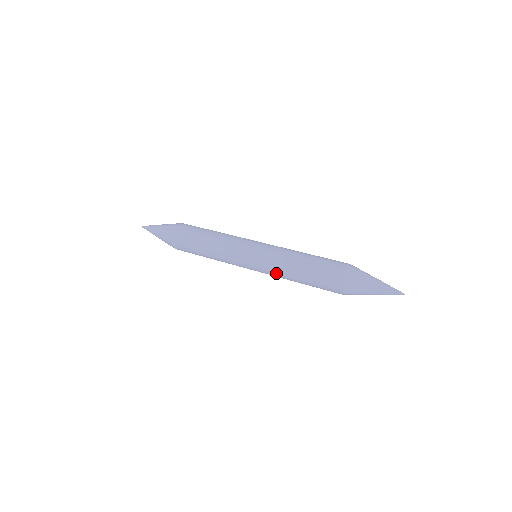
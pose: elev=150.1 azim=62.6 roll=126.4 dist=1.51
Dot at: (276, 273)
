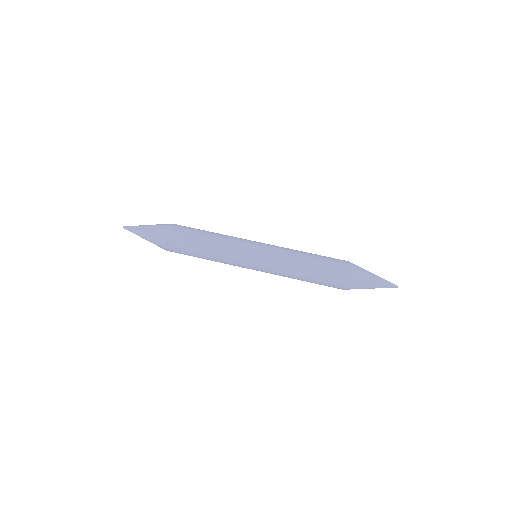
Dot at: (280, 274)
